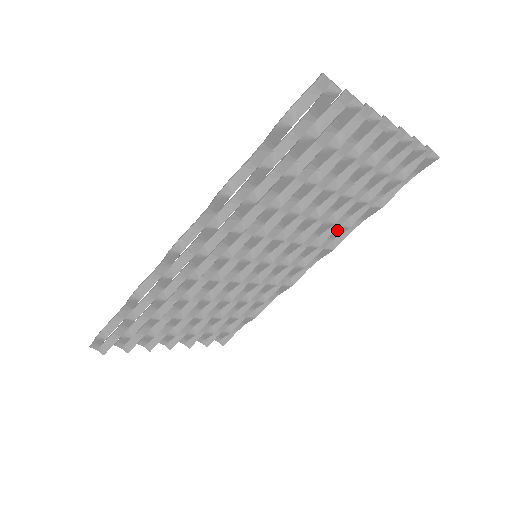
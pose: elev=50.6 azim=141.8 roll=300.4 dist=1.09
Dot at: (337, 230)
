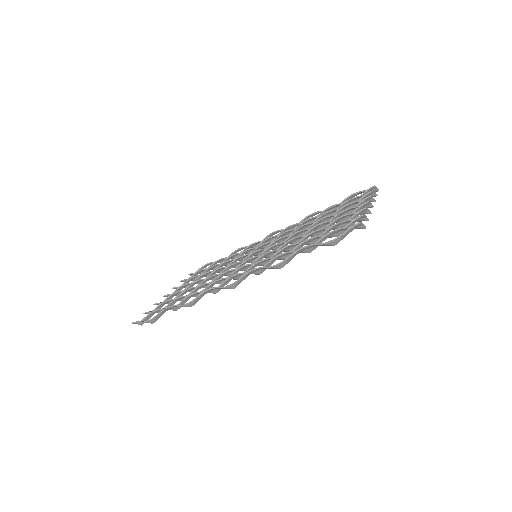
Dot at: occluded
